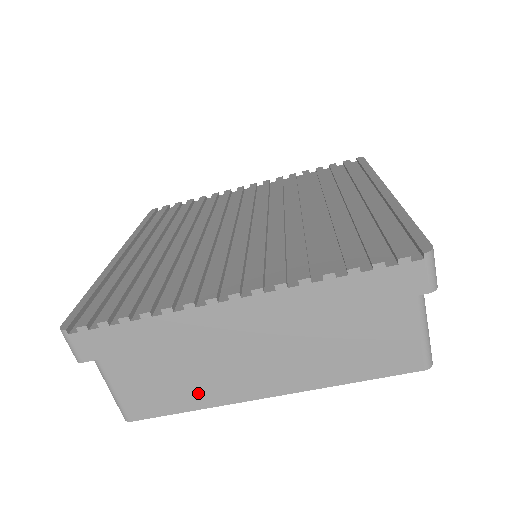
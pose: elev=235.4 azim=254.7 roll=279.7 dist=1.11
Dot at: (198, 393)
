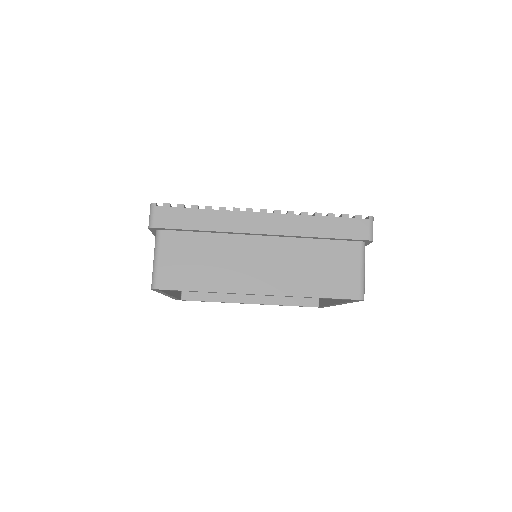
Dot at: (213, 278)
